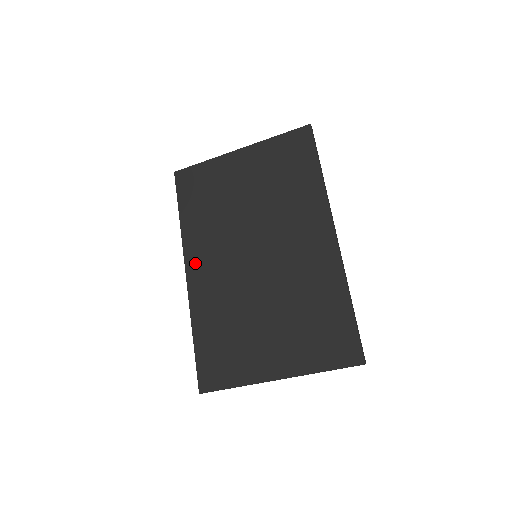
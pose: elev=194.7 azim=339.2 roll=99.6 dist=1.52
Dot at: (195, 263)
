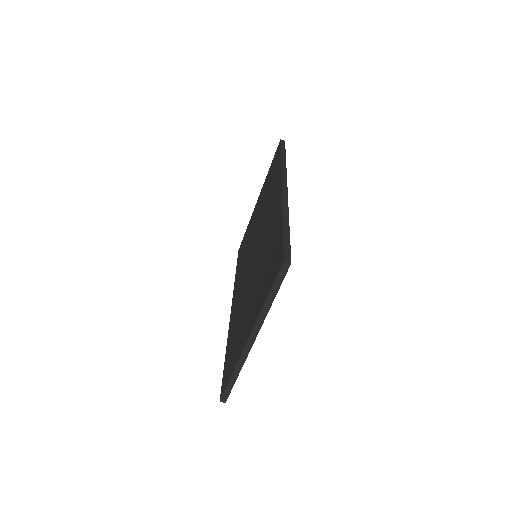
Dot at: occluded
